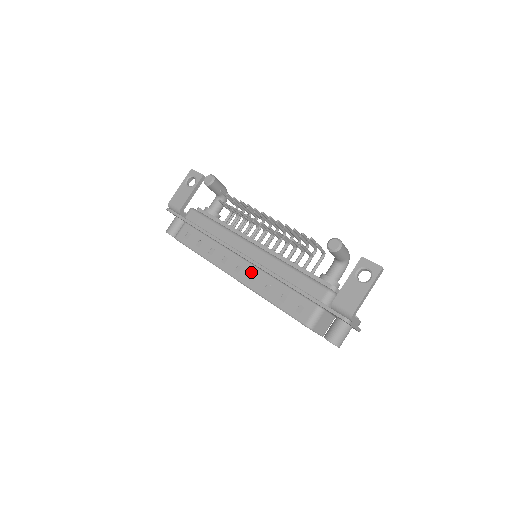
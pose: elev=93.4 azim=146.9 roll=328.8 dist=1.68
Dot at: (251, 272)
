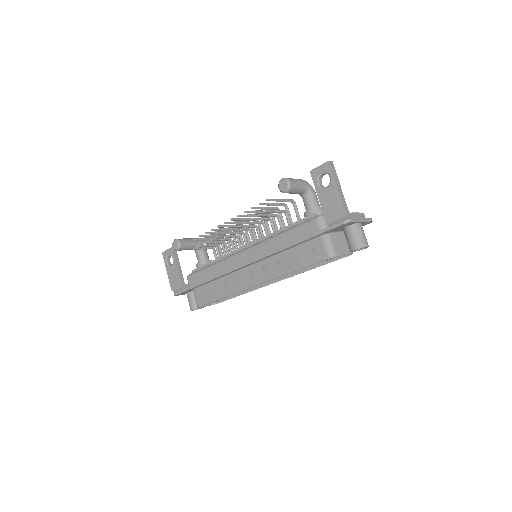
Dot at: (261, 269)
